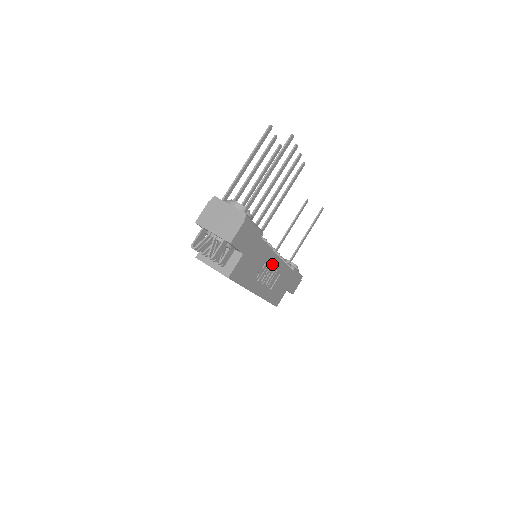
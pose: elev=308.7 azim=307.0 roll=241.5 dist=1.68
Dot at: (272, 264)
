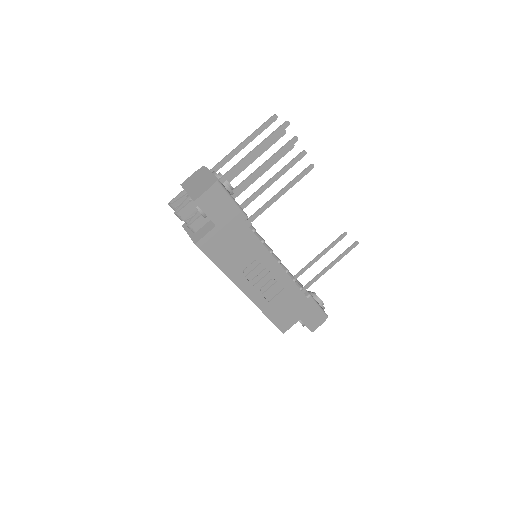
Dot at: (267, 266)
